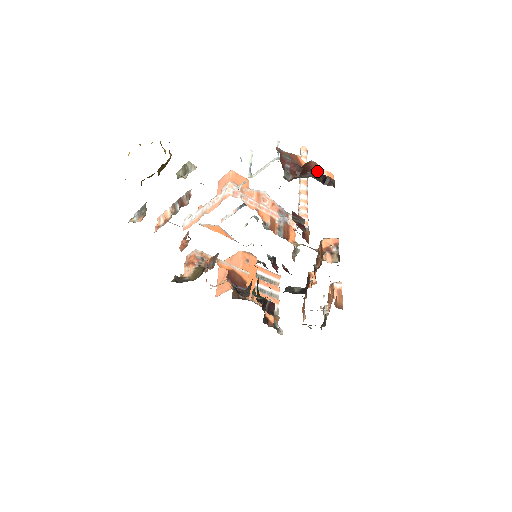
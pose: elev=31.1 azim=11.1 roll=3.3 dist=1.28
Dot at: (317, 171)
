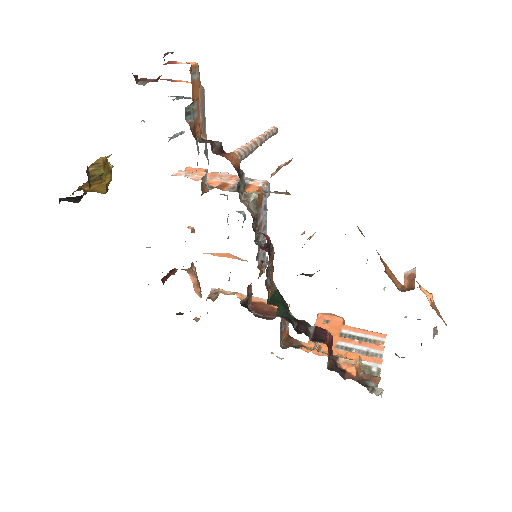
Dot at: occluded
